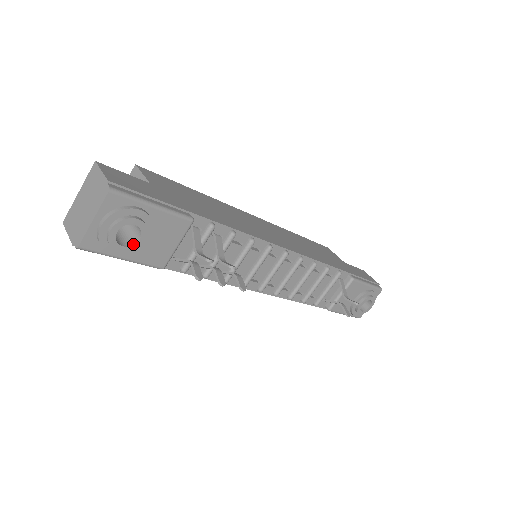
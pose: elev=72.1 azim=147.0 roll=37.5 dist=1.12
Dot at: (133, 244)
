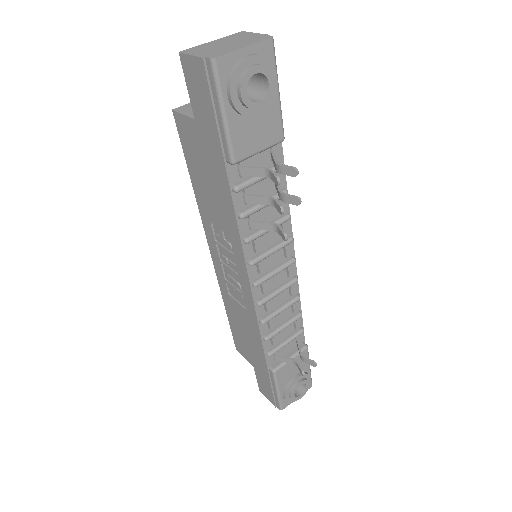
Dot at: (252, 101)
